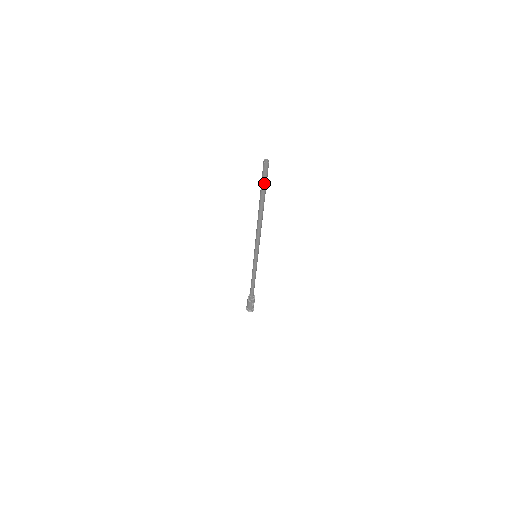
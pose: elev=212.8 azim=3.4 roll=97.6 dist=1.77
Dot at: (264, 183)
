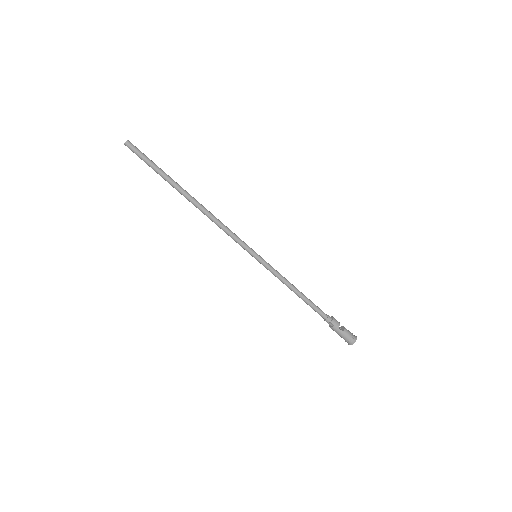
Dot at: (149, 164)
